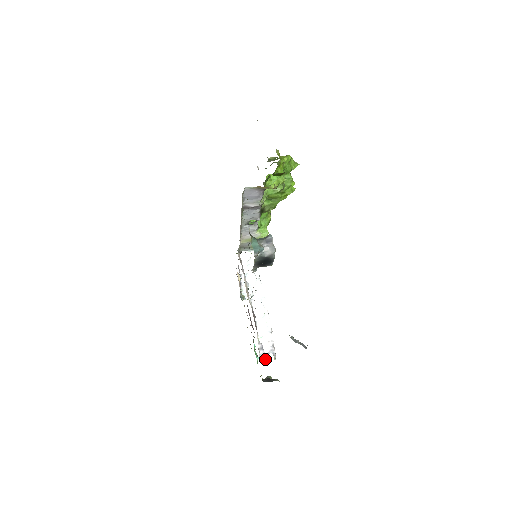
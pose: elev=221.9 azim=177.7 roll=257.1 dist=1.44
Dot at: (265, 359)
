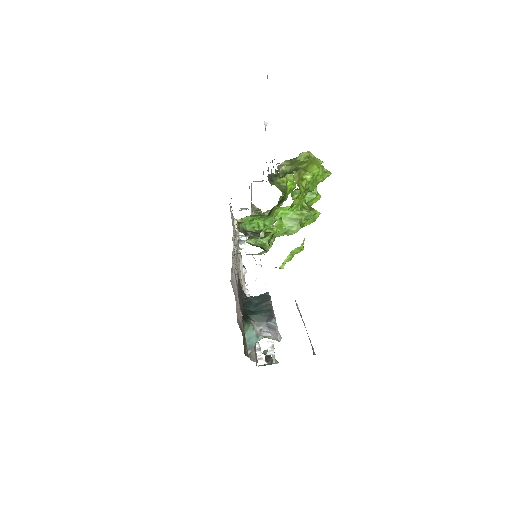
Dot at: (262, 361)
